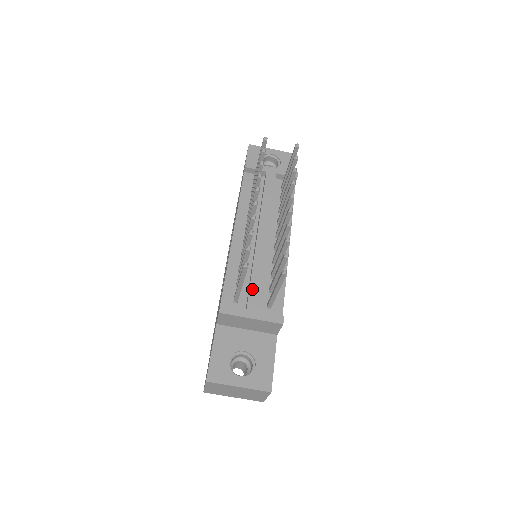
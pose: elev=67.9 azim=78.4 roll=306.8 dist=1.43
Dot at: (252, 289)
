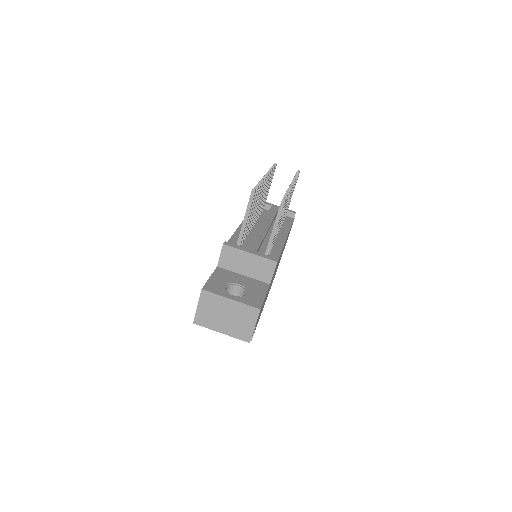
Dot at: (253, 242)
